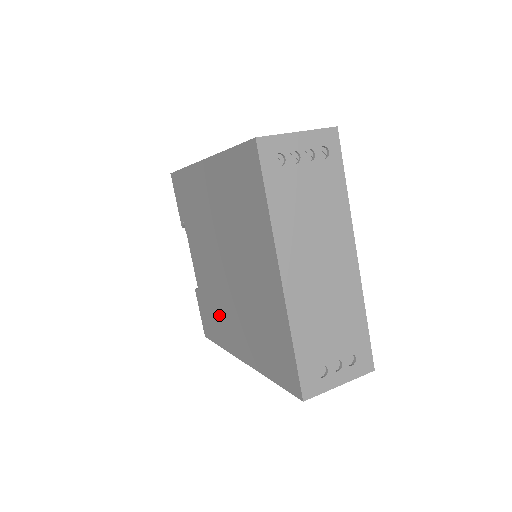
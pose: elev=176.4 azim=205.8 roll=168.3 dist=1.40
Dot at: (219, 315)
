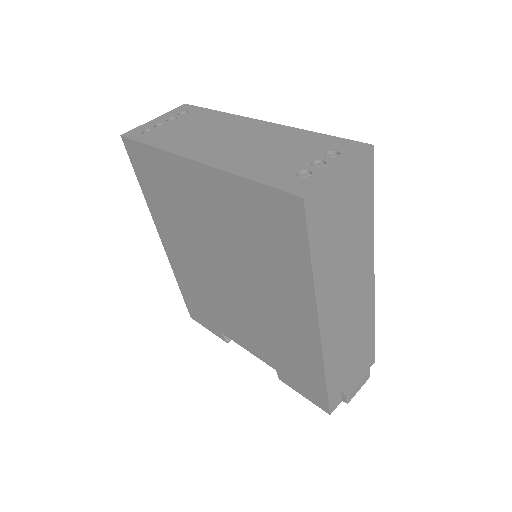
Dot at: (285, 342)
